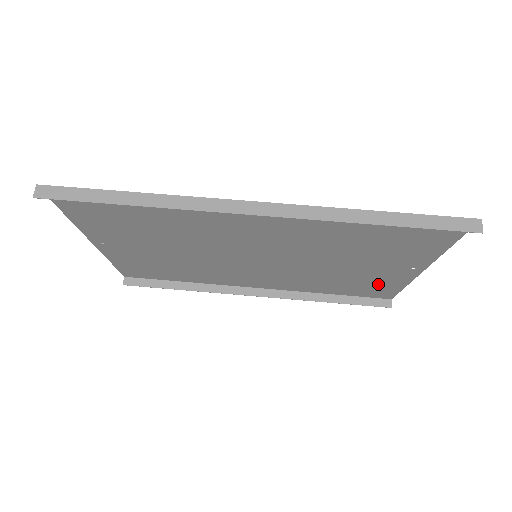
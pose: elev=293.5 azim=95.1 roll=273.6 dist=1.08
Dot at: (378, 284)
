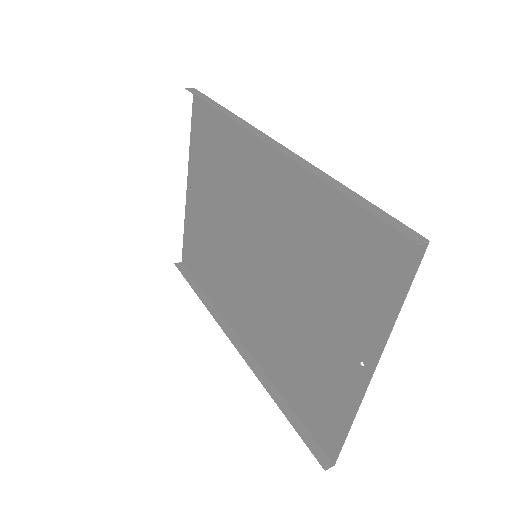
Dot at: (328, 398)
